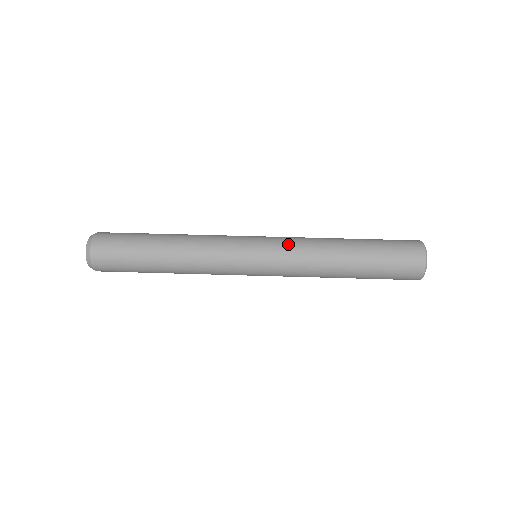
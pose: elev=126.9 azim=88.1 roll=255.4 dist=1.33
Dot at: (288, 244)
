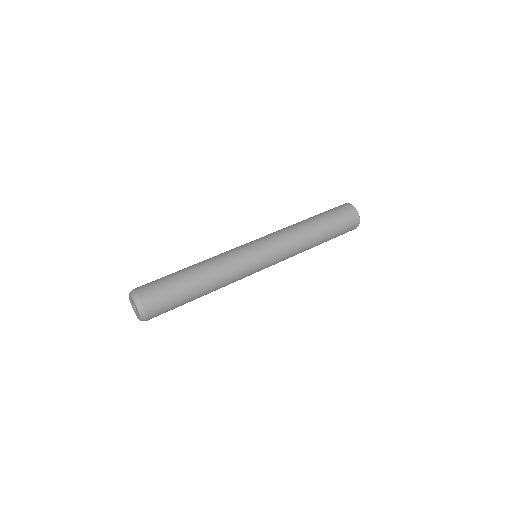
Dot at: (270, 234)
